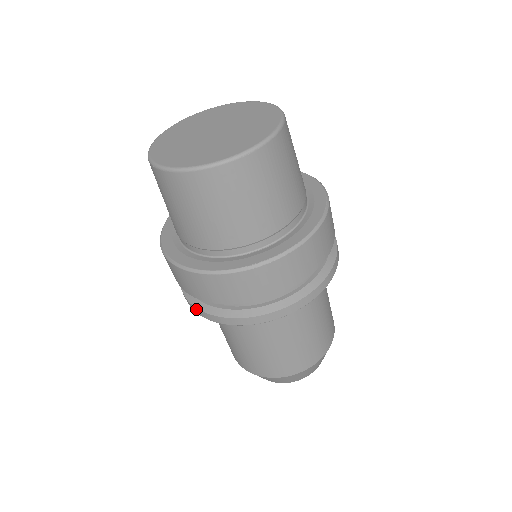
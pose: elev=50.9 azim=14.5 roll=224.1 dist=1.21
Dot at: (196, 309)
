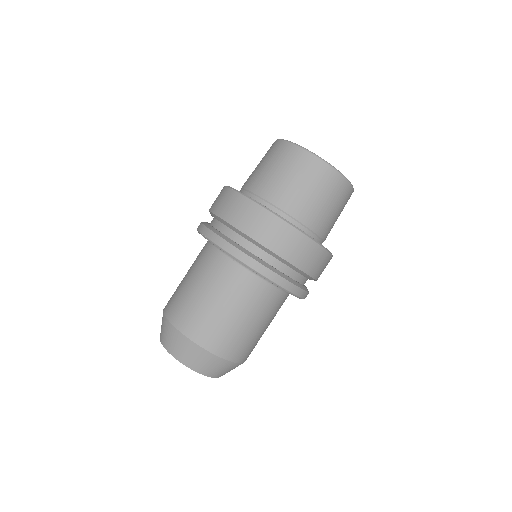
Dot at: (253, 261)
